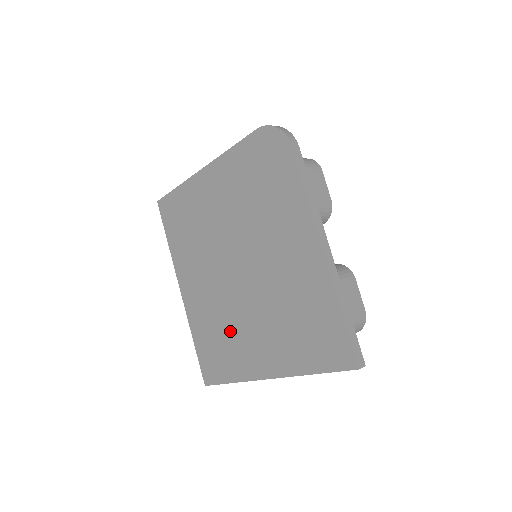
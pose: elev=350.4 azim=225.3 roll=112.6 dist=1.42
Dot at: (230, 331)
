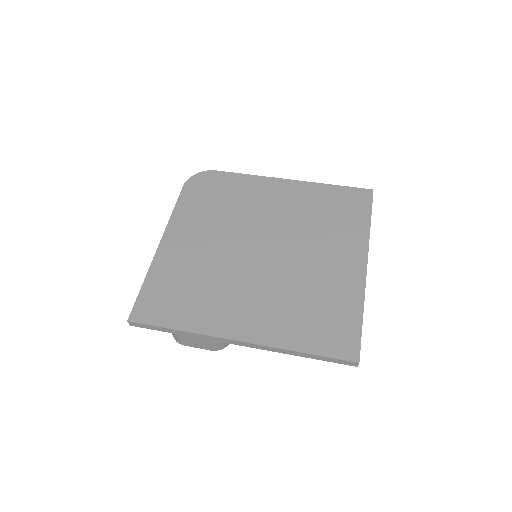
Dot at: (311, 287)
